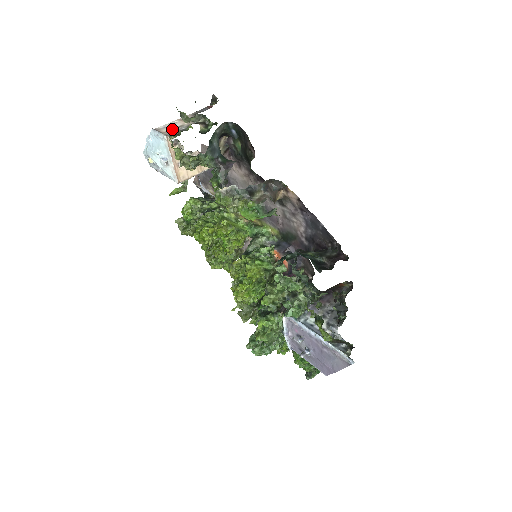
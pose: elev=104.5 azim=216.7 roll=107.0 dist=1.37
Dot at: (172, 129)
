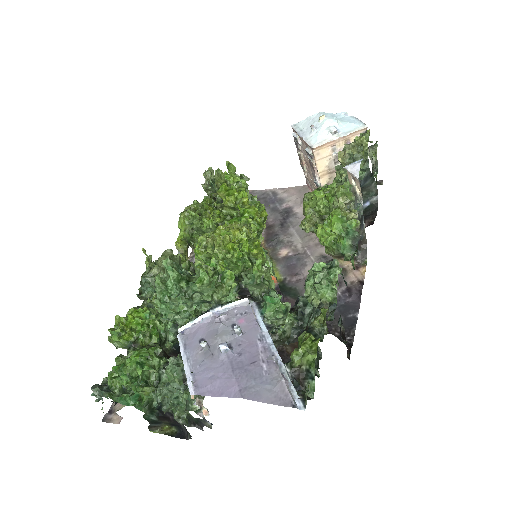
Dot at: occluded
